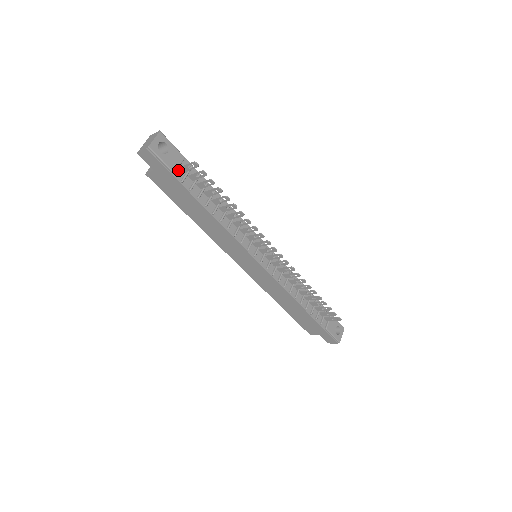
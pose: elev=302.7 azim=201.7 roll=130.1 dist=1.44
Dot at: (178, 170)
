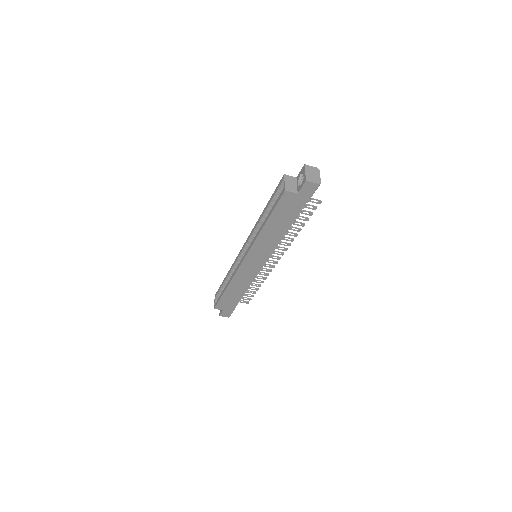
Dot at: occluded
